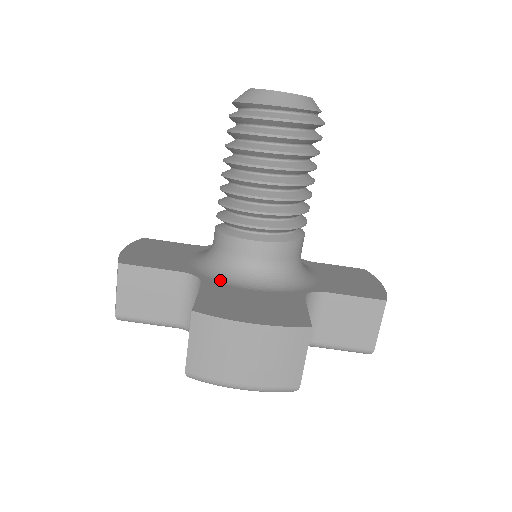
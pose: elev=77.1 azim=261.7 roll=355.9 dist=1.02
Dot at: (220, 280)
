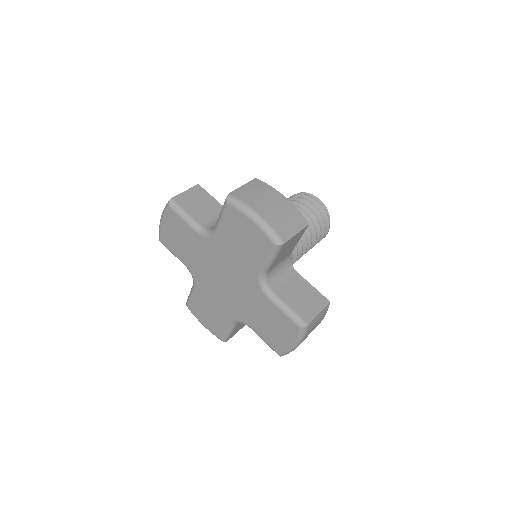
Dot at: occluded
